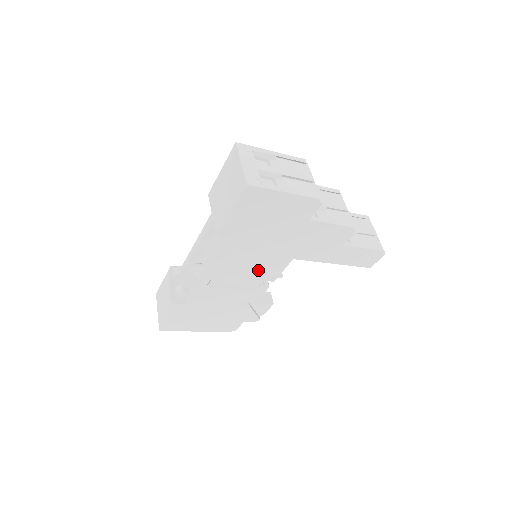
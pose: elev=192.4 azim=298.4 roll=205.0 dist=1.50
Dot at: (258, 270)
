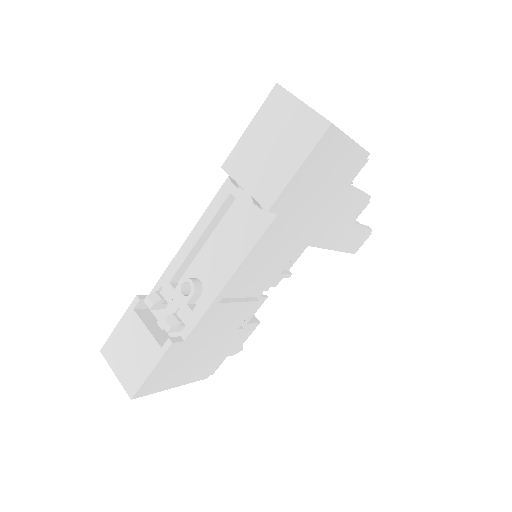
Dot at: (277, 268)
